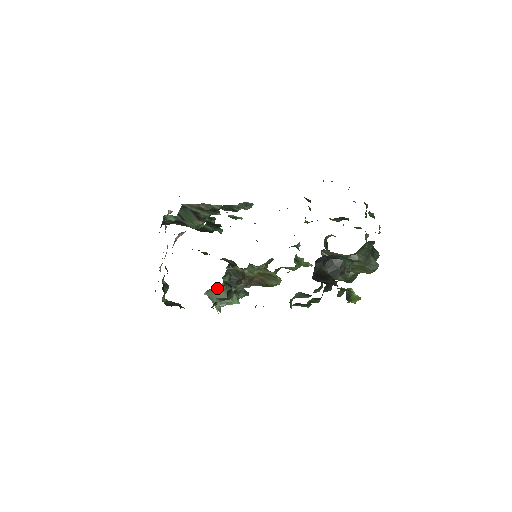
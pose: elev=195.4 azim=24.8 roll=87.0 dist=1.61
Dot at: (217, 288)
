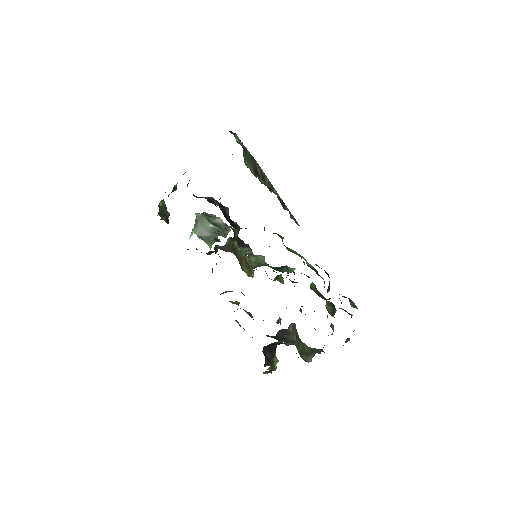
Dot at: (209, 221)
